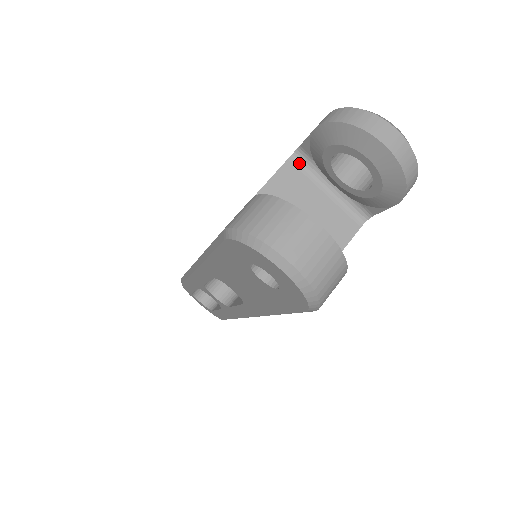
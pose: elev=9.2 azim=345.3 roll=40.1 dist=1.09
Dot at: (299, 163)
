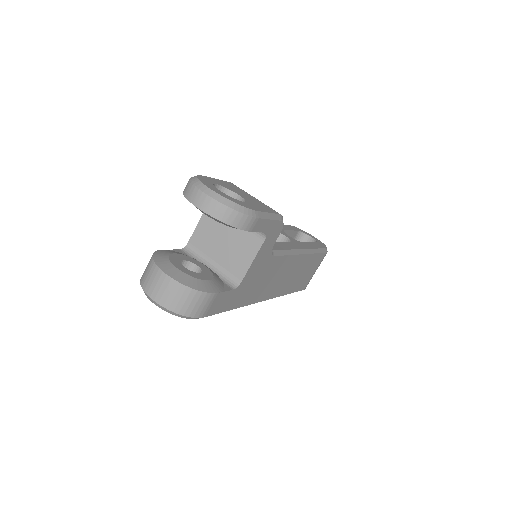
Dot at: occluded
